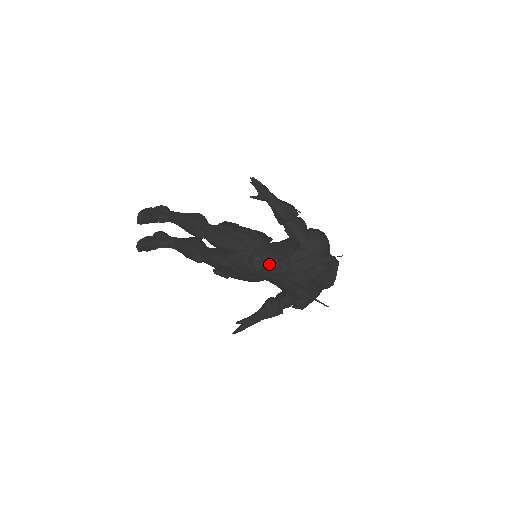
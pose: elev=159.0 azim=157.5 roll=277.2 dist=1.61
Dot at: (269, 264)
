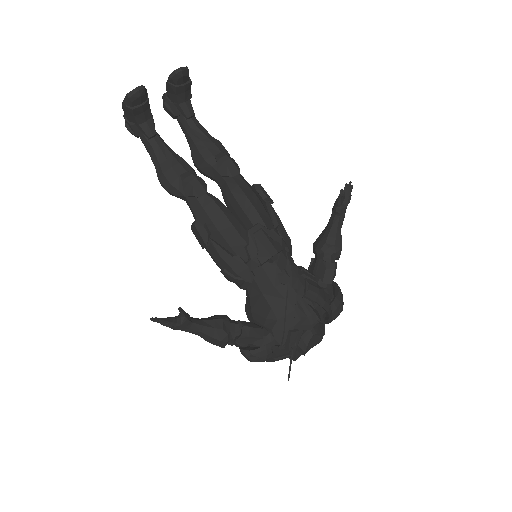
Dot at: (296, 275)
